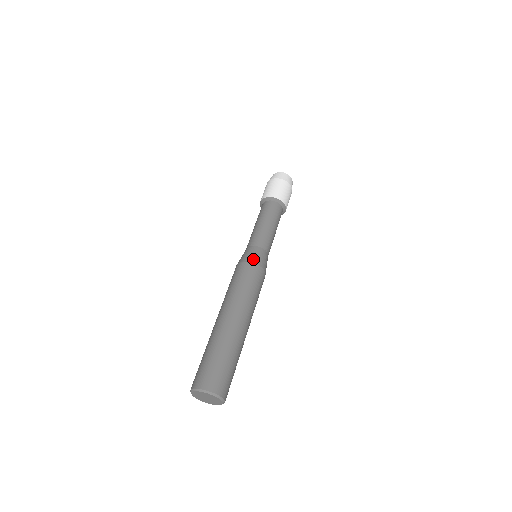
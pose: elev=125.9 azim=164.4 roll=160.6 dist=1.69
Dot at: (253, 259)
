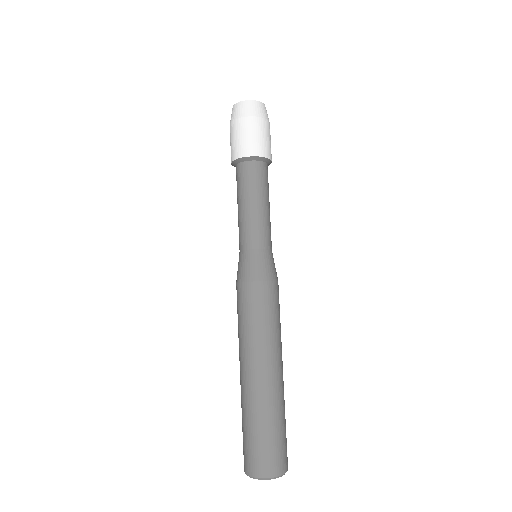
Dot at: (247, 275)
